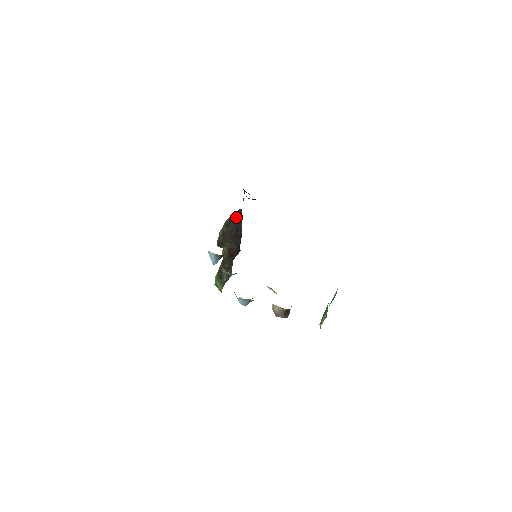
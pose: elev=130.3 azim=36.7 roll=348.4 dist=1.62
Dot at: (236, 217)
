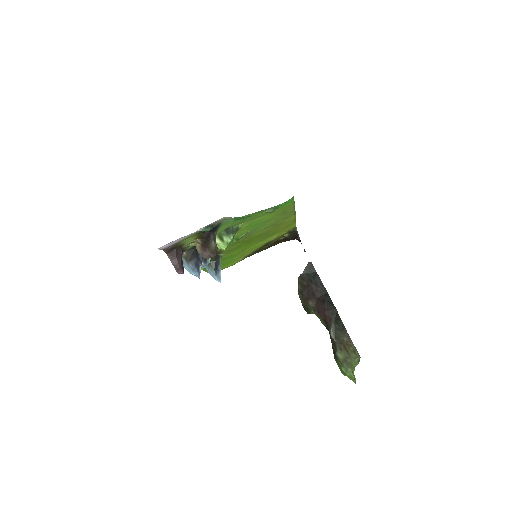
Dot at: (309, 273)
